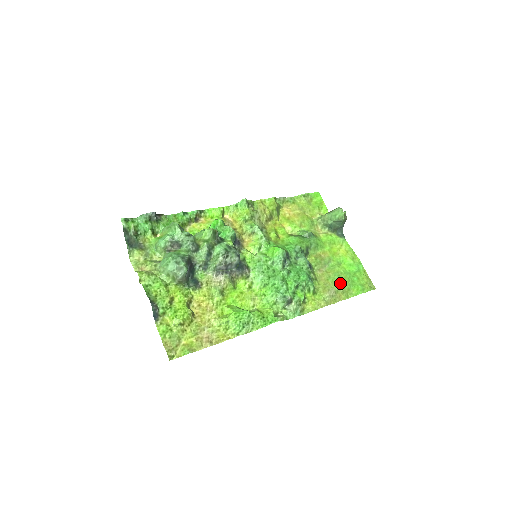
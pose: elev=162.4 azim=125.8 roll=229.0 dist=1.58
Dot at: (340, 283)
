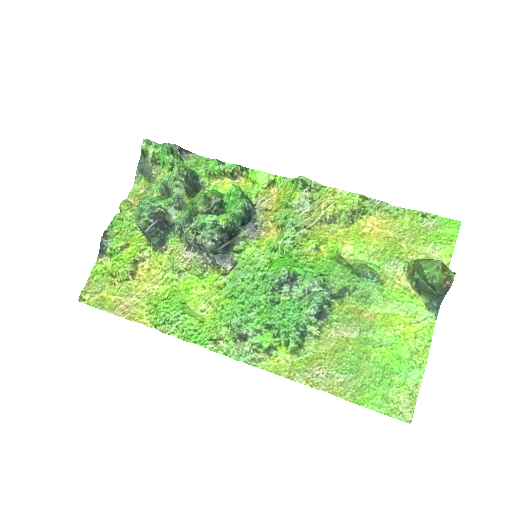
Dot at: (349, 369)
